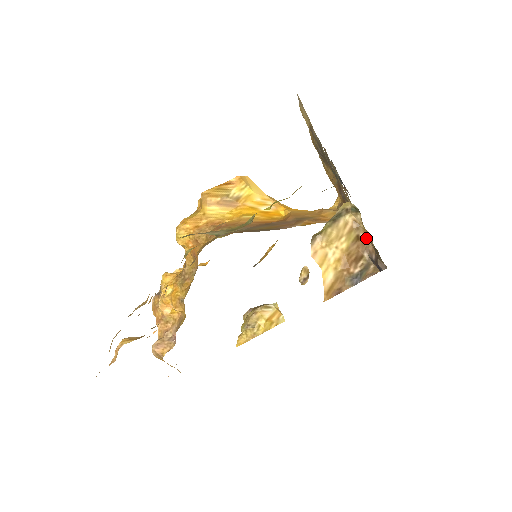
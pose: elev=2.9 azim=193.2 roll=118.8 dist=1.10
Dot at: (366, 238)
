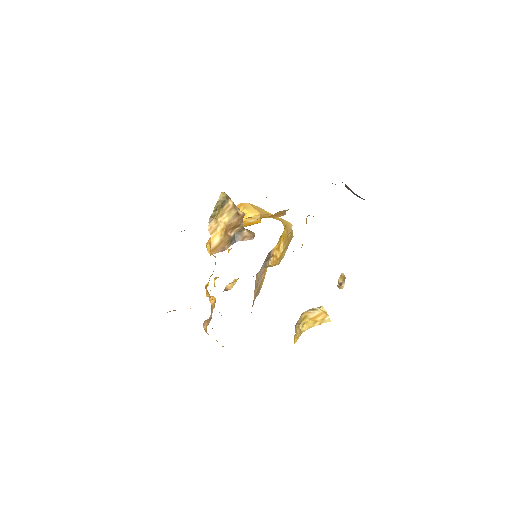
Dot at: (243, 213)
